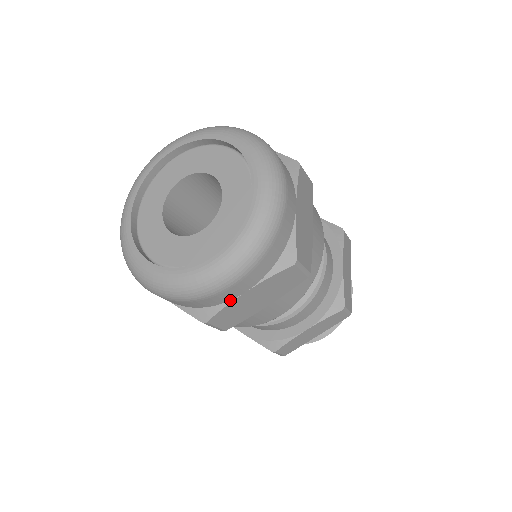
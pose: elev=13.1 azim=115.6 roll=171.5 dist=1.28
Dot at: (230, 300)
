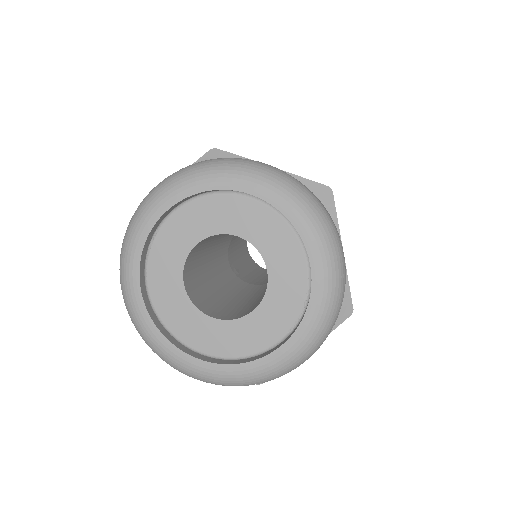
Dot at: occluded
